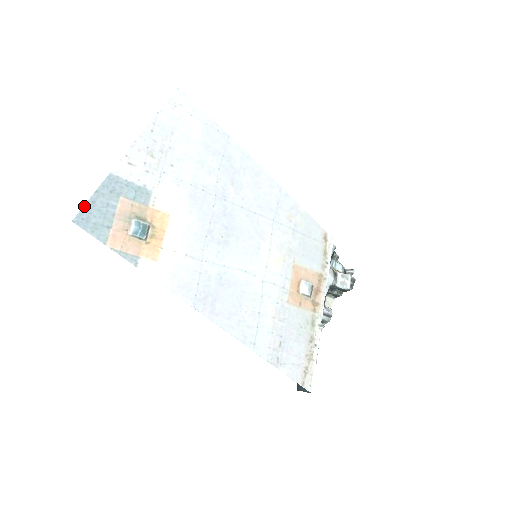
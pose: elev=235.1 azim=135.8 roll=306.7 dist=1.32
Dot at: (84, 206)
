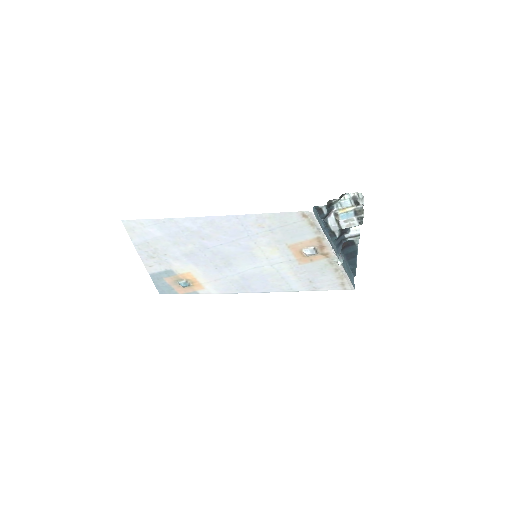
Dot at: (157, 288)
